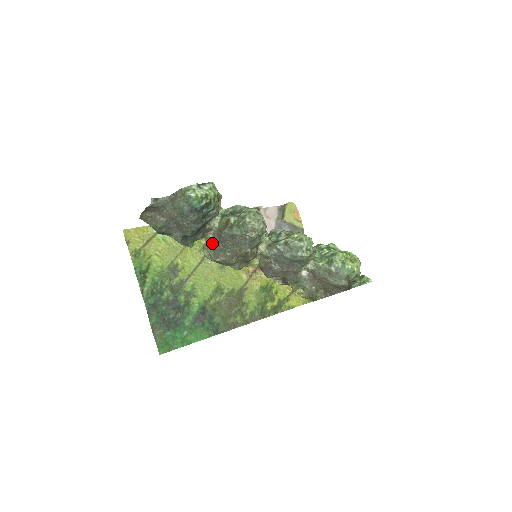
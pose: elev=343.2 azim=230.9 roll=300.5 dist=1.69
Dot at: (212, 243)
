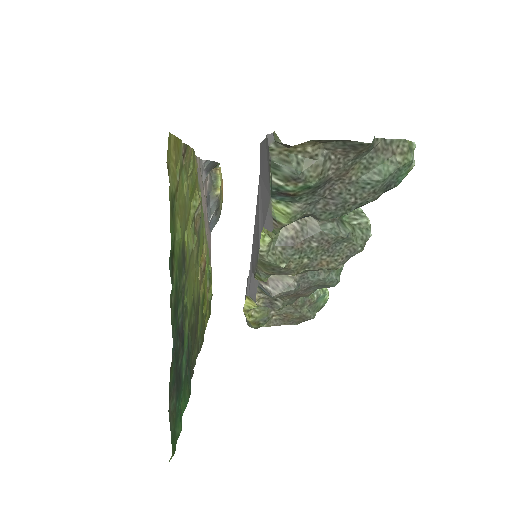
Dot at: (288, 233)
